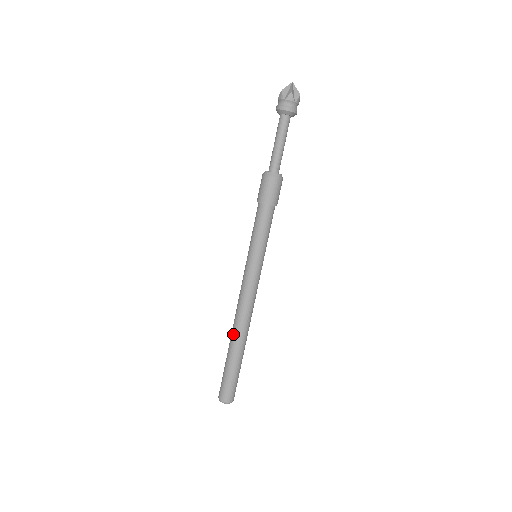
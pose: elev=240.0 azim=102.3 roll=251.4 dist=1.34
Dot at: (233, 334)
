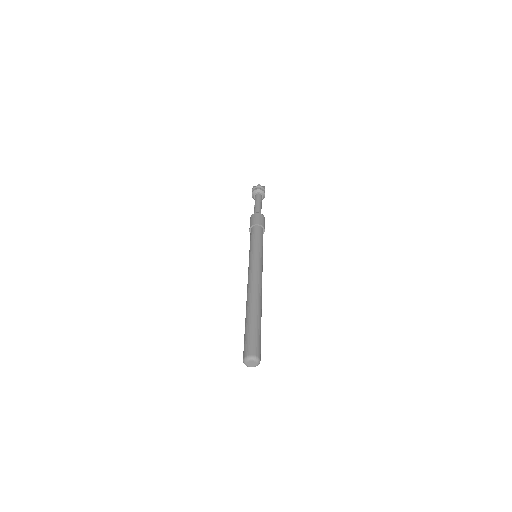
Dot at: (247, 301)
